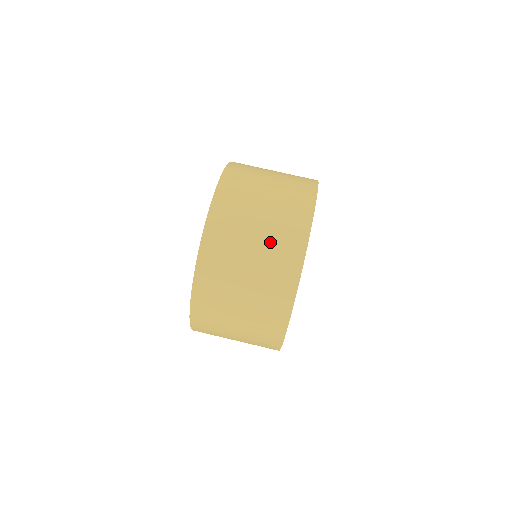
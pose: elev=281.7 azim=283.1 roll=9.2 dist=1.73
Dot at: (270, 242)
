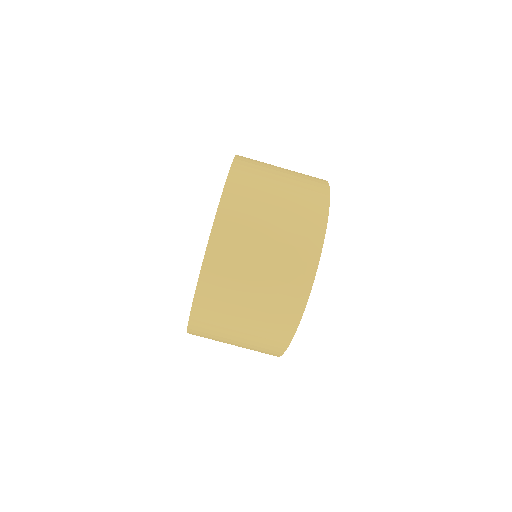
Dot at: (281, 252)
